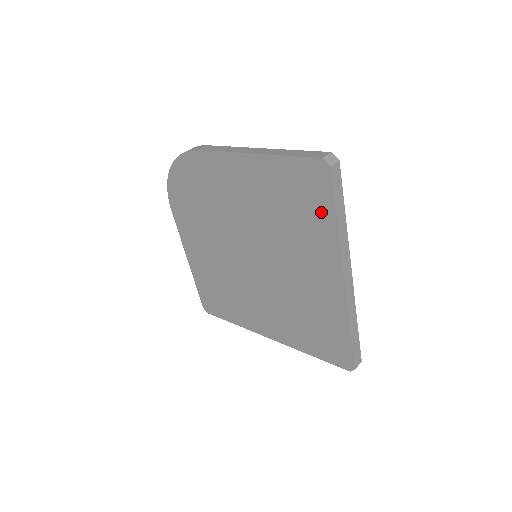
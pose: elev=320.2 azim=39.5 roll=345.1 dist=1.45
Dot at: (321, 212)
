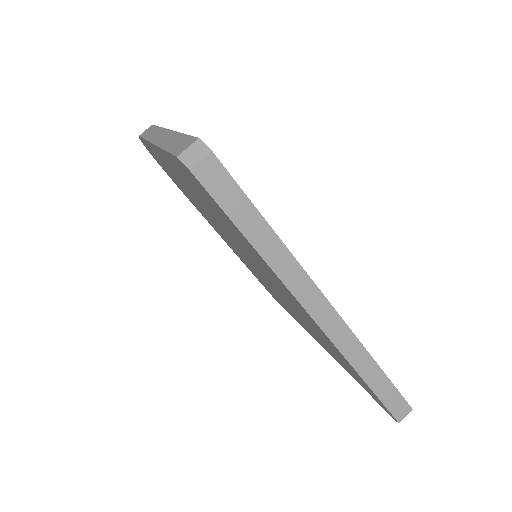
Dot at: (235, 229)
